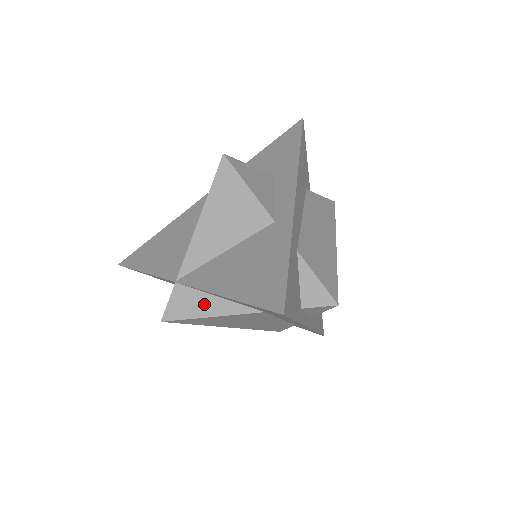
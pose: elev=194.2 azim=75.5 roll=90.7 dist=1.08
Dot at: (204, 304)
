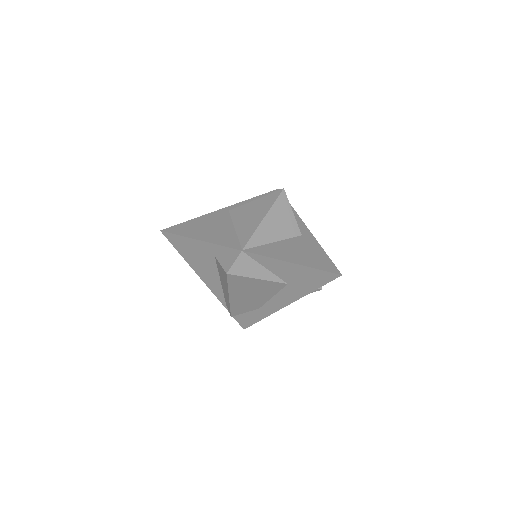
Dot at: (256, 270)
